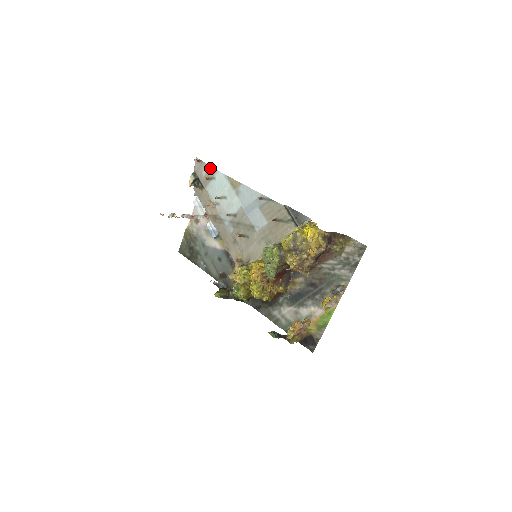
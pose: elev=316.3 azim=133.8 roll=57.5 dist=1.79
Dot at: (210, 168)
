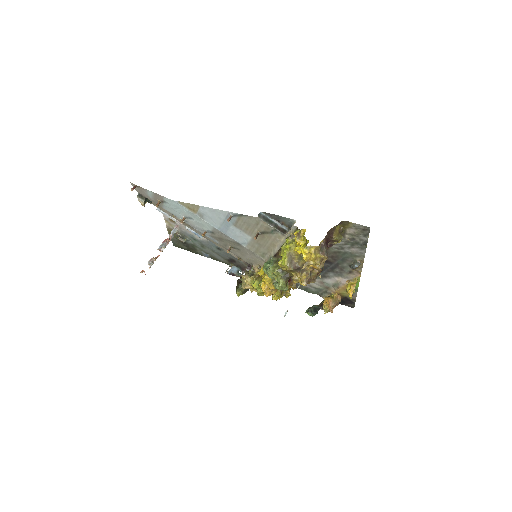
Dot at: (154, 194)
